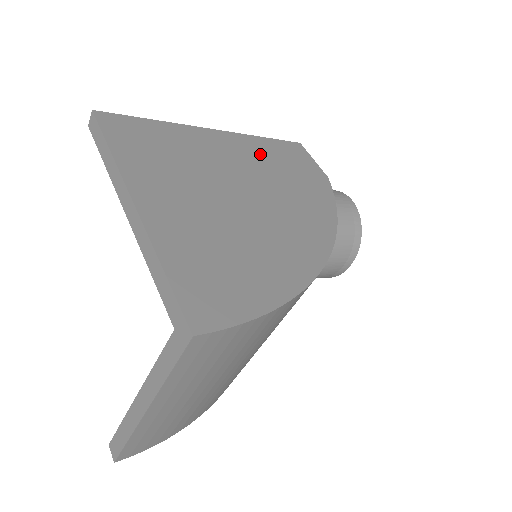
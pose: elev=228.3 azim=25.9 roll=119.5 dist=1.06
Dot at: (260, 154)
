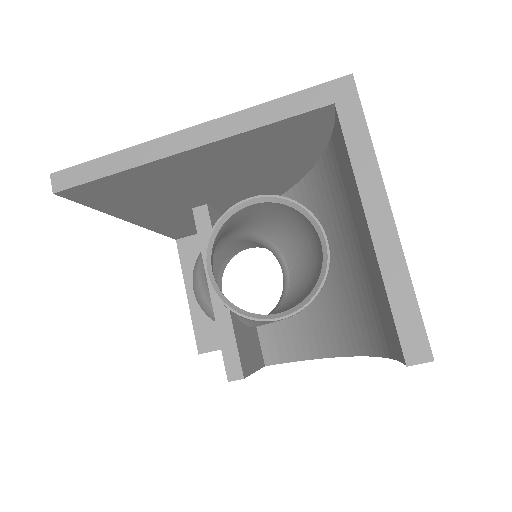
Dot at: occluded
